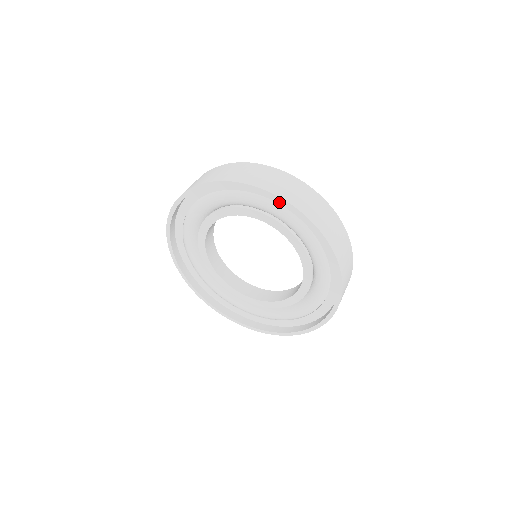
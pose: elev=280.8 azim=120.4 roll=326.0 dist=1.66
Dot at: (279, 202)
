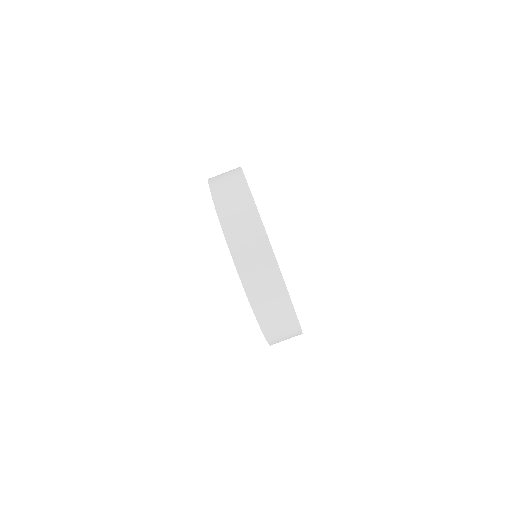
Dot at: occluded
